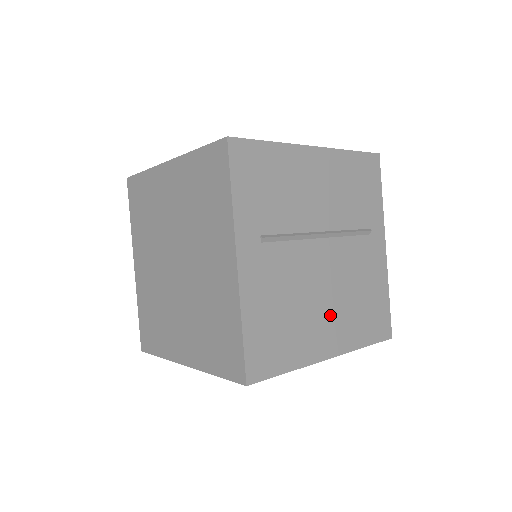
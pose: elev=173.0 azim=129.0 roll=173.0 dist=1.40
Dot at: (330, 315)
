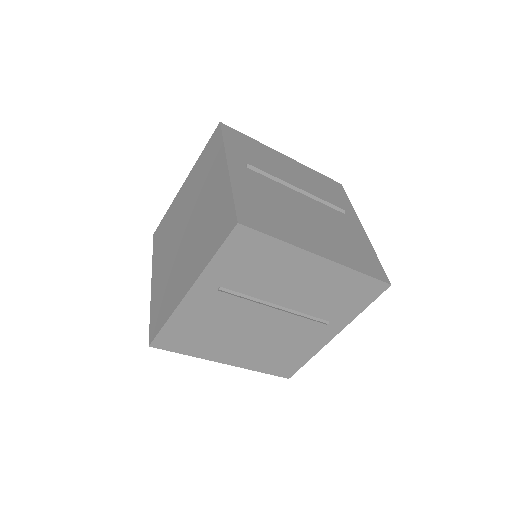
Dot at: (316, 233)
